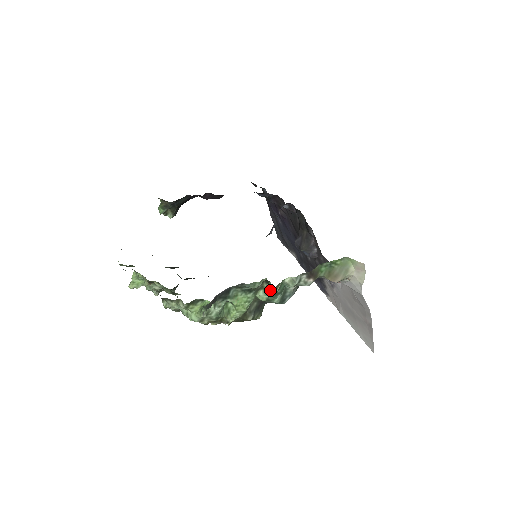
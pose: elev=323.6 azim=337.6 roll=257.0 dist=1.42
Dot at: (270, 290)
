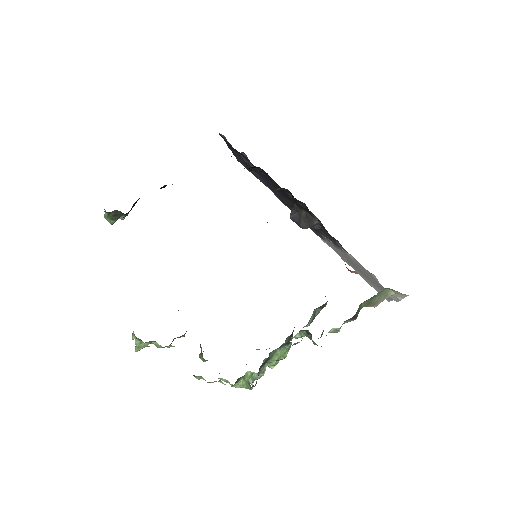
Dot at: occluded
